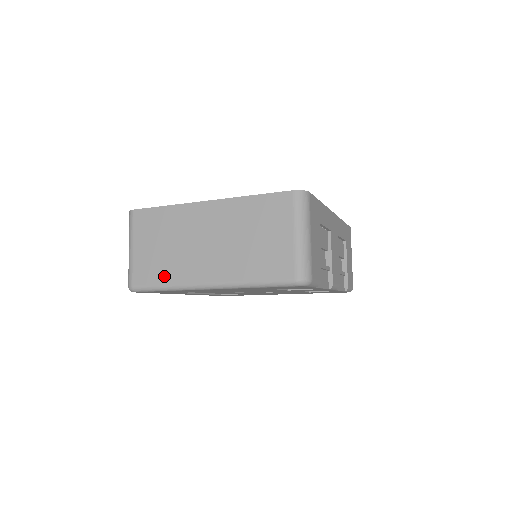
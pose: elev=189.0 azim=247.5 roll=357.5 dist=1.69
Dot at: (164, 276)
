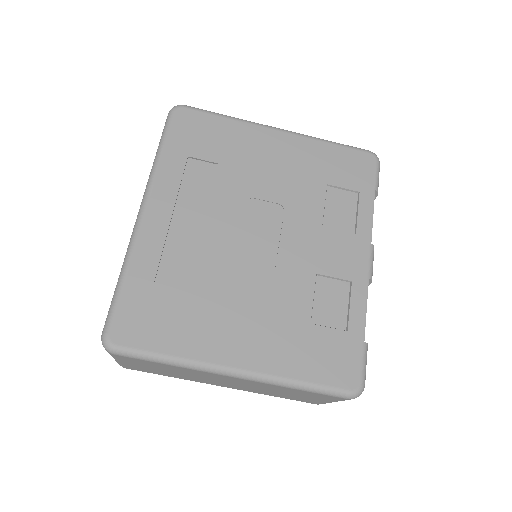
Dot at: occluded
